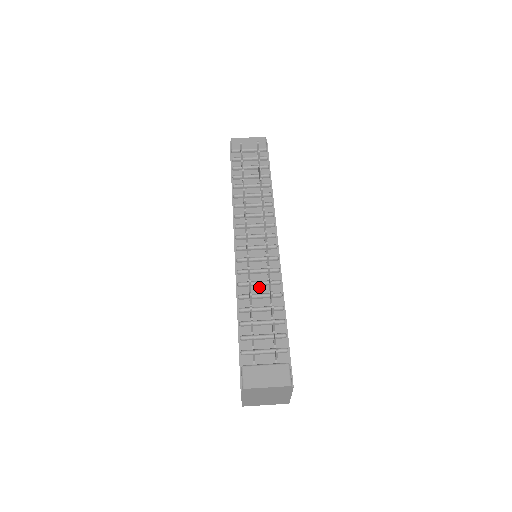
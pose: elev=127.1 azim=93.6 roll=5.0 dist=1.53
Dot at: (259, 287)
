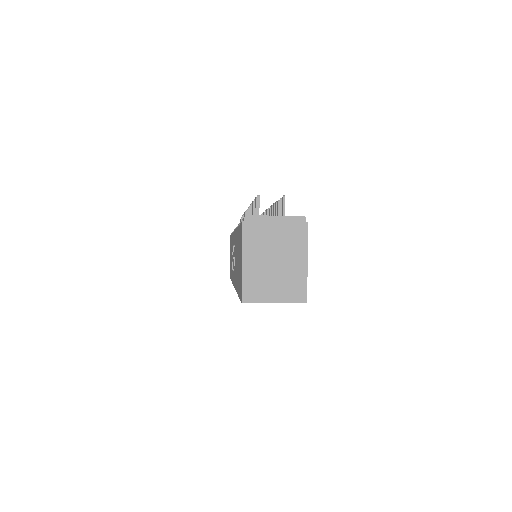
Dot at: occluded
